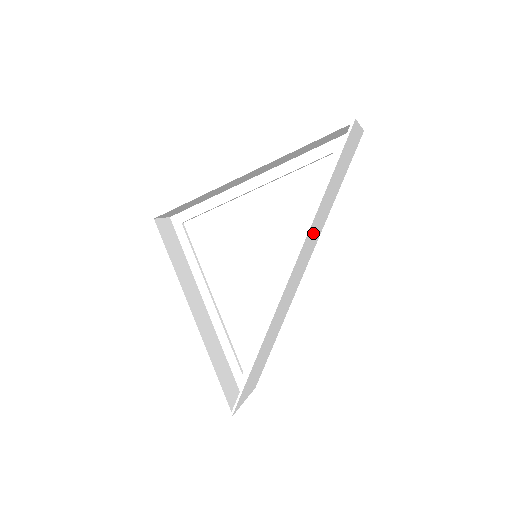
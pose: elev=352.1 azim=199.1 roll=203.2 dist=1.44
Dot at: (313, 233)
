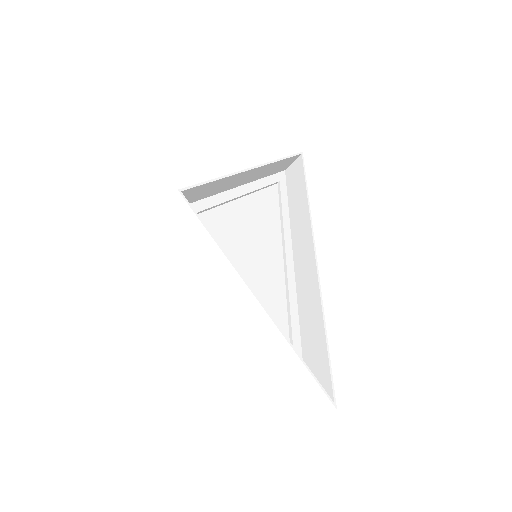
Dot at: (294, 233)
